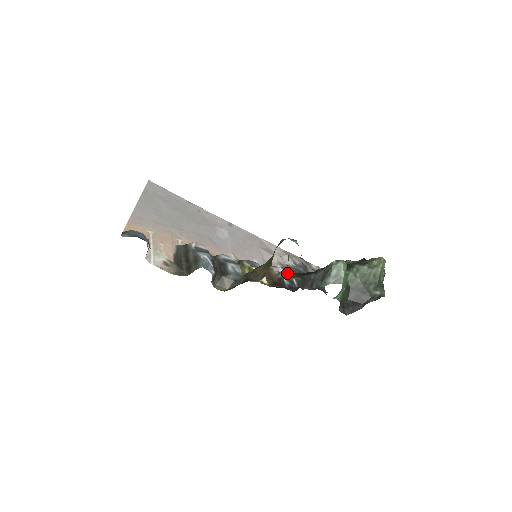
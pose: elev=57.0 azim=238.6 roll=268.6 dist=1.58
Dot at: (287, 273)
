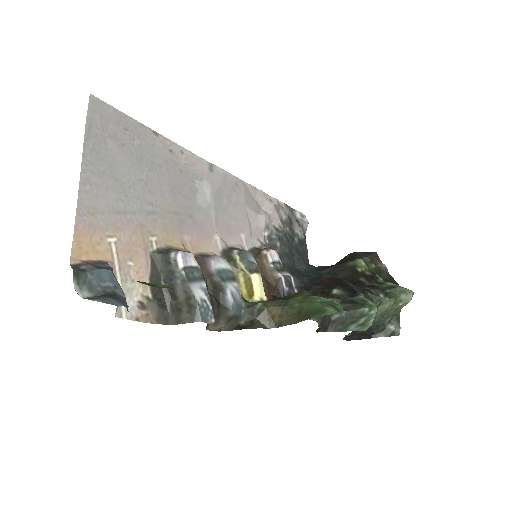
Dot at: occluded
